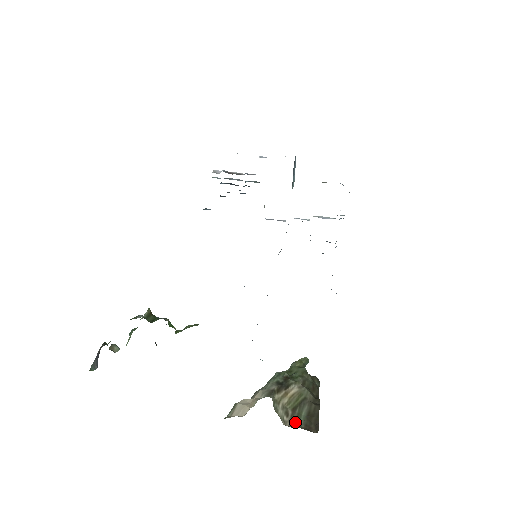
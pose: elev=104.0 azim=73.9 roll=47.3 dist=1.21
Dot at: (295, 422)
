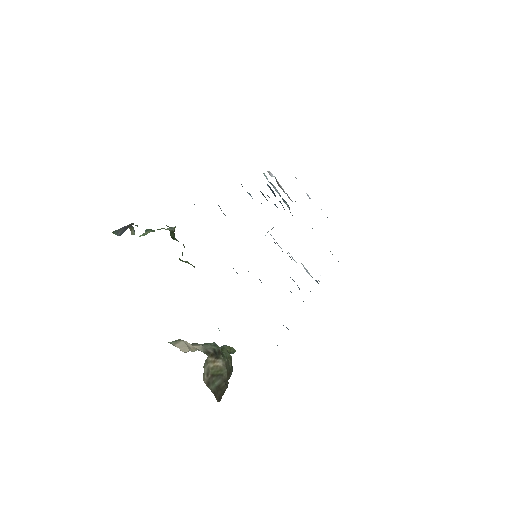
Dot at: (209, 384)
